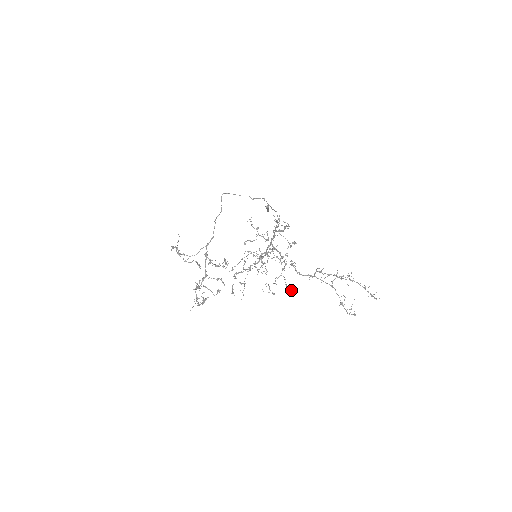
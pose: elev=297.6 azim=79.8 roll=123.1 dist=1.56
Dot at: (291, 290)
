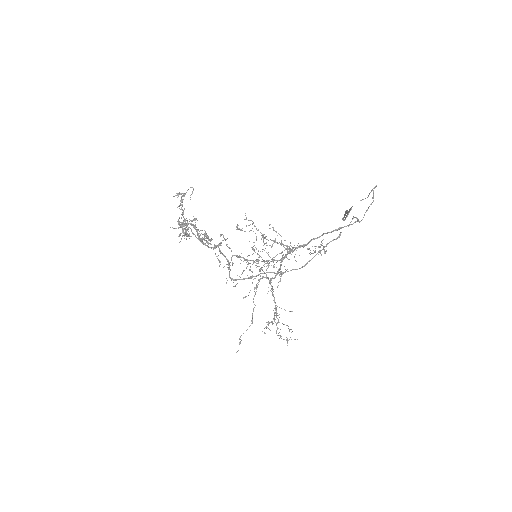
Dot at: occluded
